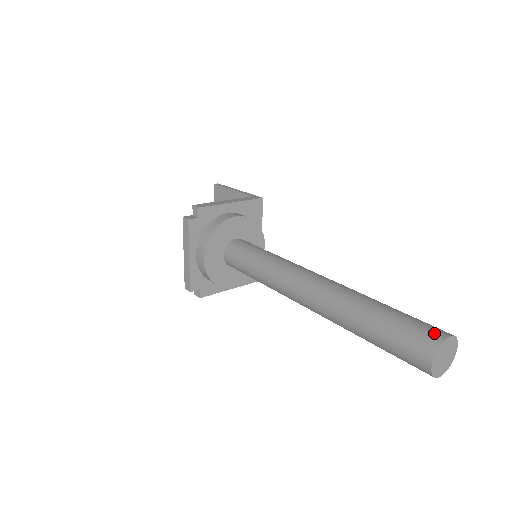
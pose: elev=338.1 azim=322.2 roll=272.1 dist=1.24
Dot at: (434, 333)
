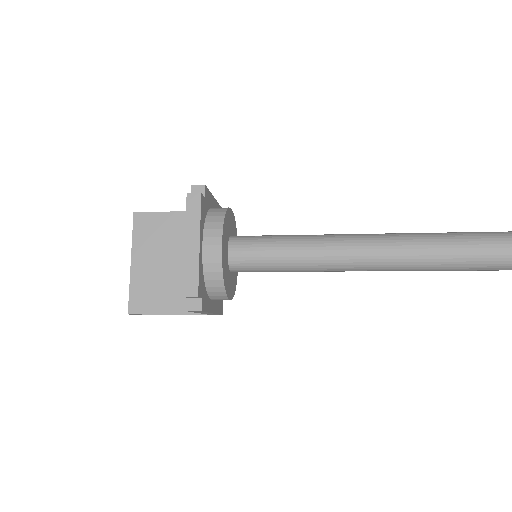
Dot at: out of frame
